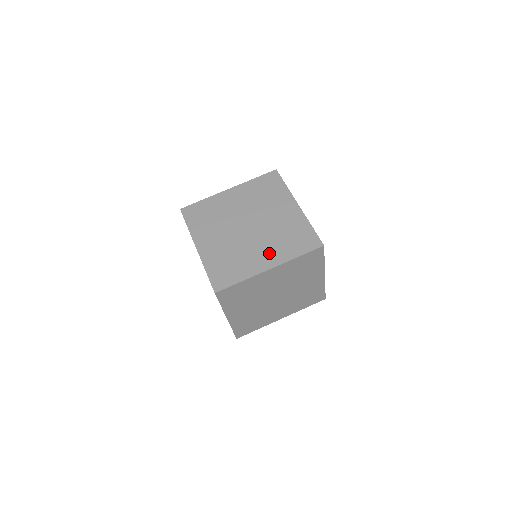
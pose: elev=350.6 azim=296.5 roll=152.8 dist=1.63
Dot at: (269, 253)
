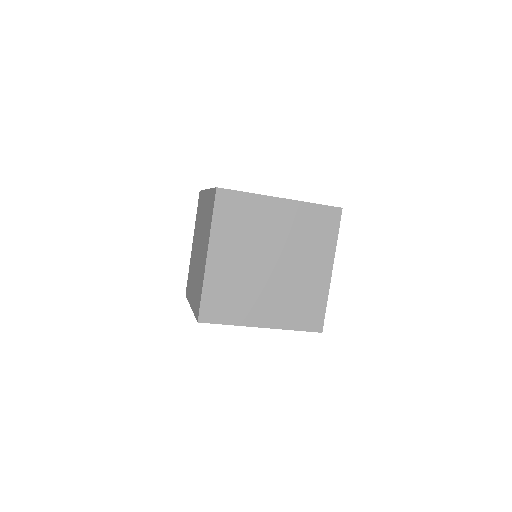
Dot at: occluded
